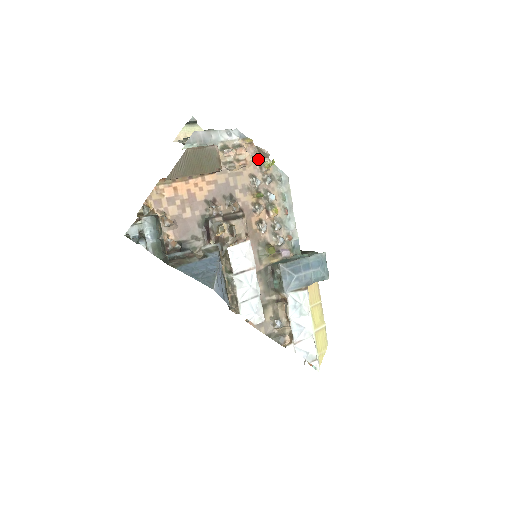
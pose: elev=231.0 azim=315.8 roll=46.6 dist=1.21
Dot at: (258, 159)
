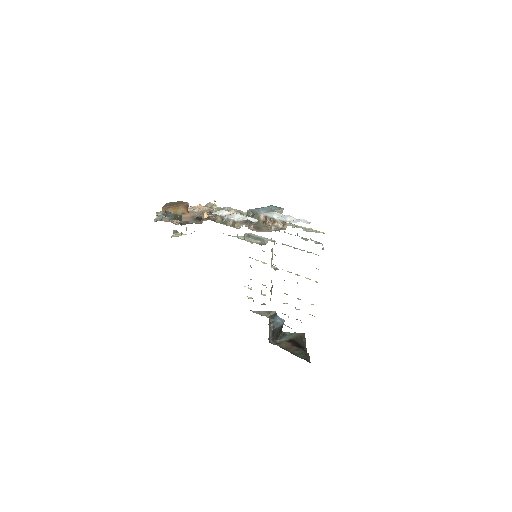
Dot at: (209, 208)
